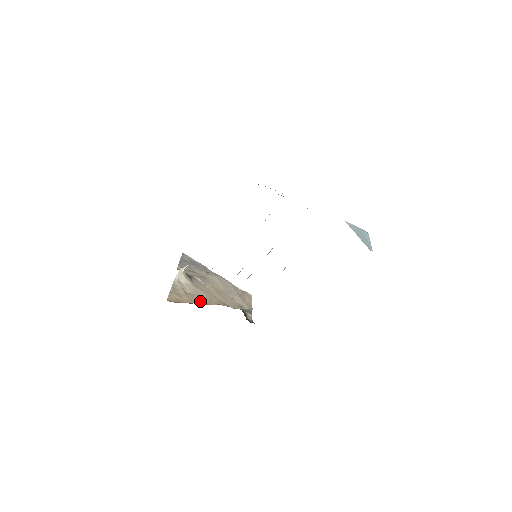
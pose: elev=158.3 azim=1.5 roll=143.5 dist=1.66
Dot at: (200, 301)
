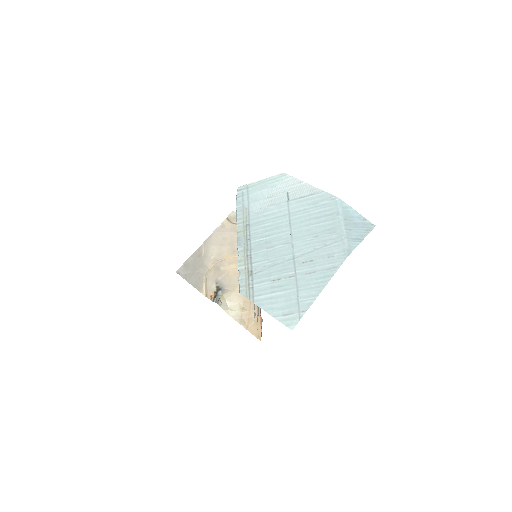
Dot at: occluded
